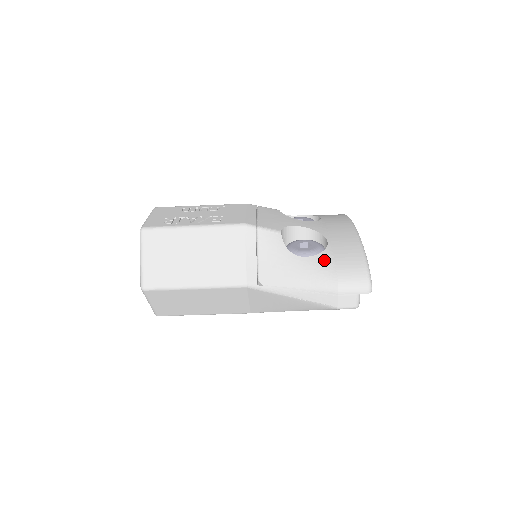
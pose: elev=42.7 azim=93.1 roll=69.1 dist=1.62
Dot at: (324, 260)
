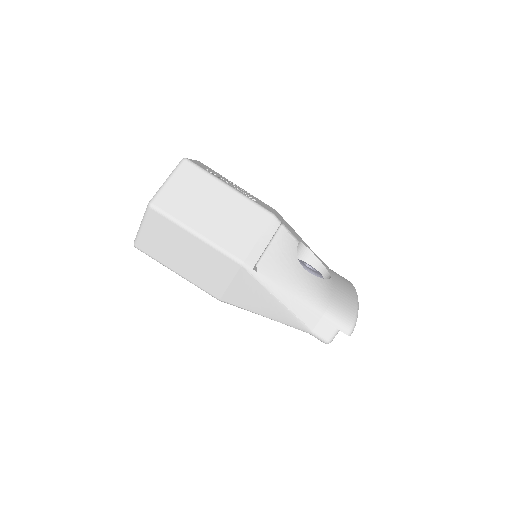
Dot at: (324, 285)
